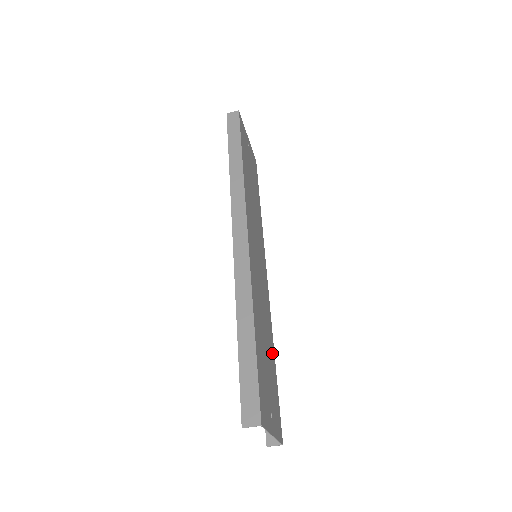
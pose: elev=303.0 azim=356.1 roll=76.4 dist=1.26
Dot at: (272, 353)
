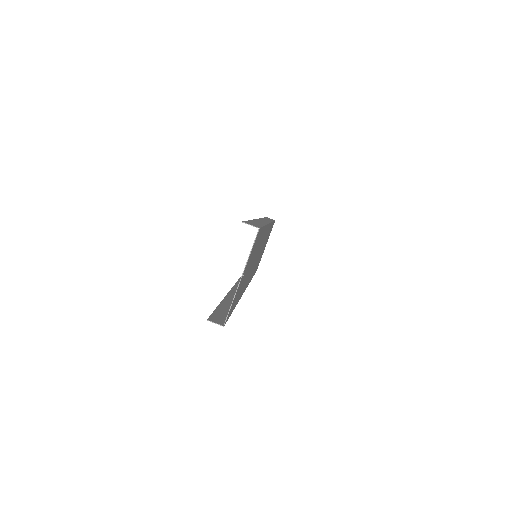
Dot at: occluded
